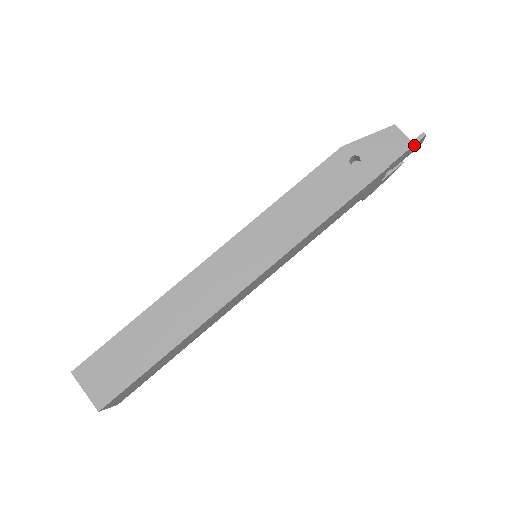
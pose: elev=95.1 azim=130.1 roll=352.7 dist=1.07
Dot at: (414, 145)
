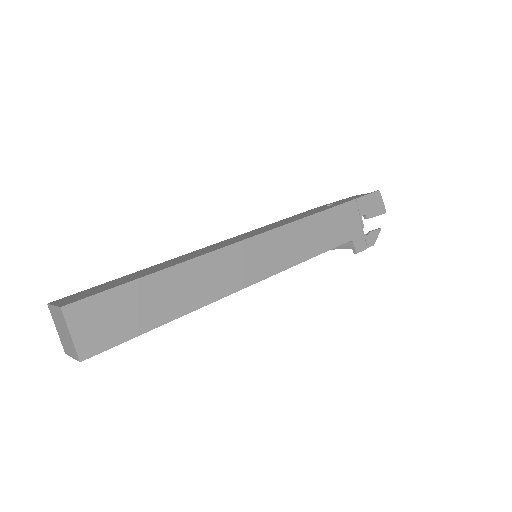
Dot at: (373, 195)
